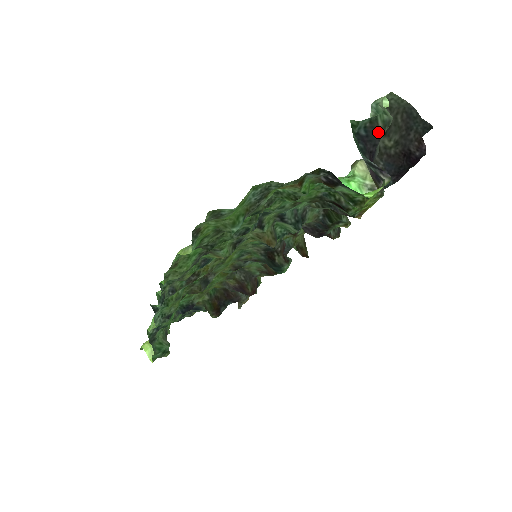
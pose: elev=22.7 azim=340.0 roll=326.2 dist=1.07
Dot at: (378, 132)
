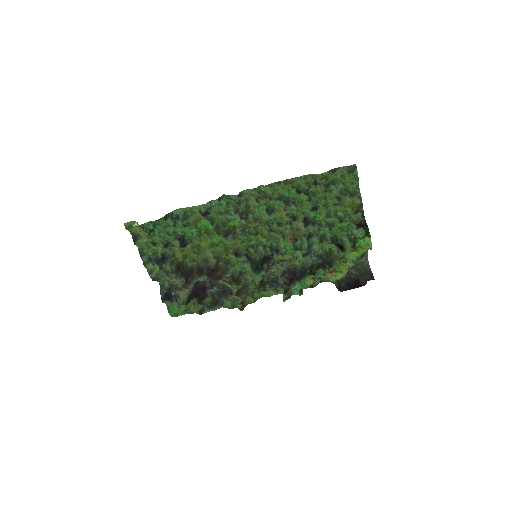
Dot at: occluded
